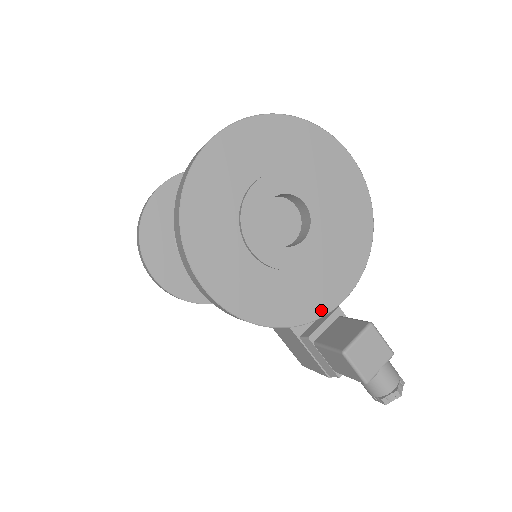
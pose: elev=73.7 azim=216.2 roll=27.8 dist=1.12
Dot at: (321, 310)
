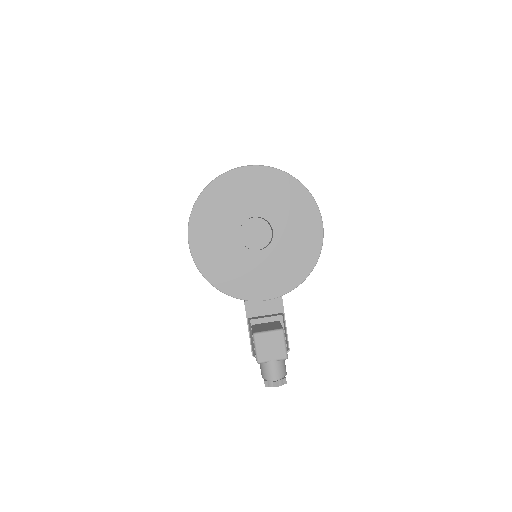
Dot at: (248, 296)
